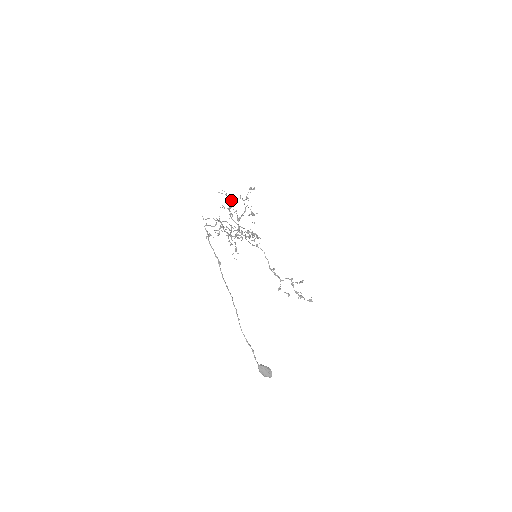
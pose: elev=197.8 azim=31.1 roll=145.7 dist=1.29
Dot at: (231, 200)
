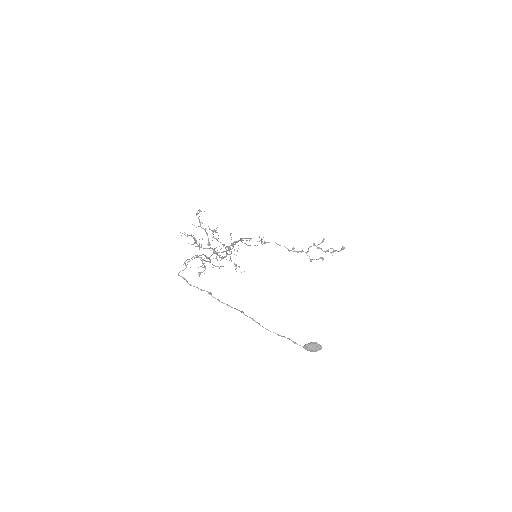
Dot at: (191, 234)
